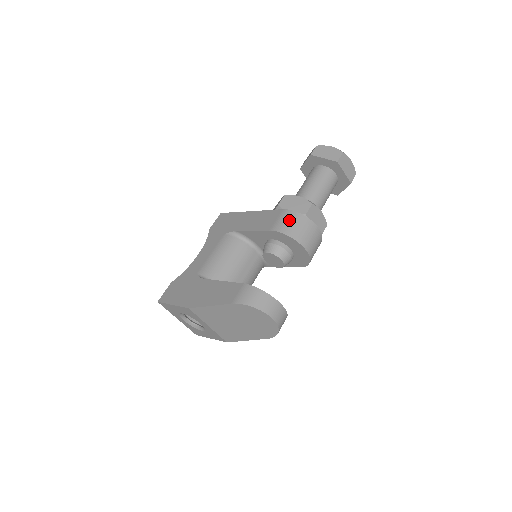
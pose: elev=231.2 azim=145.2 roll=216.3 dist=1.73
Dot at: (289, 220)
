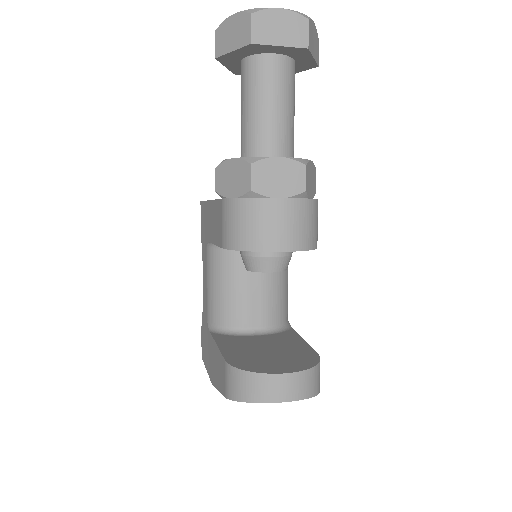
Dot at: (232, 220)
